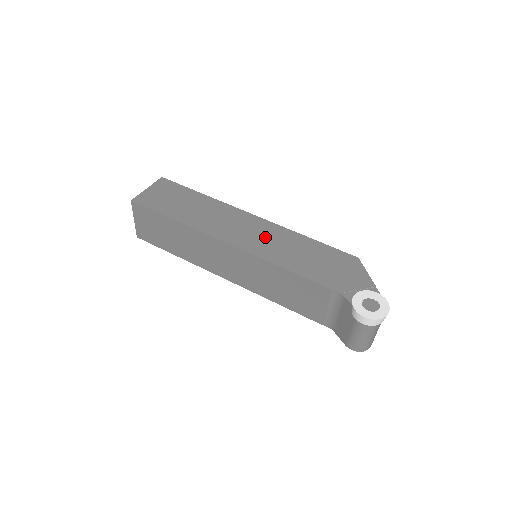
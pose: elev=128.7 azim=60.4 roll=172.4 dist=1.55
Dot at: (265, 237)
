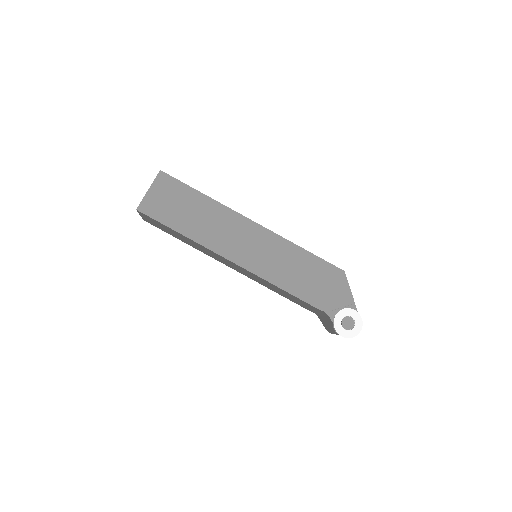
Dot at: (265, 251)
